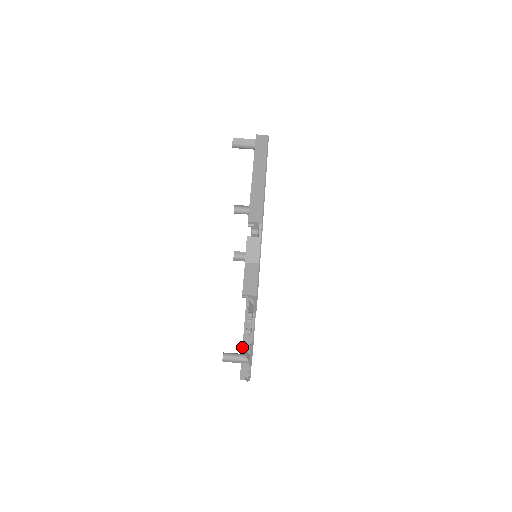
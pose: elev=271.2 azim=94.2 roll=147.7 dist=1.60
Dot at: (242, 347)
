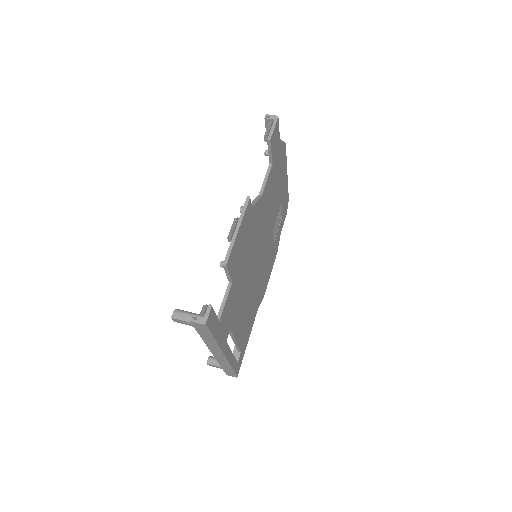
Dot at: occluded
